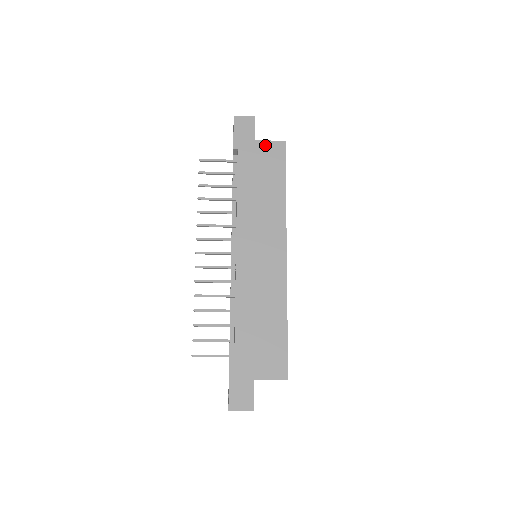
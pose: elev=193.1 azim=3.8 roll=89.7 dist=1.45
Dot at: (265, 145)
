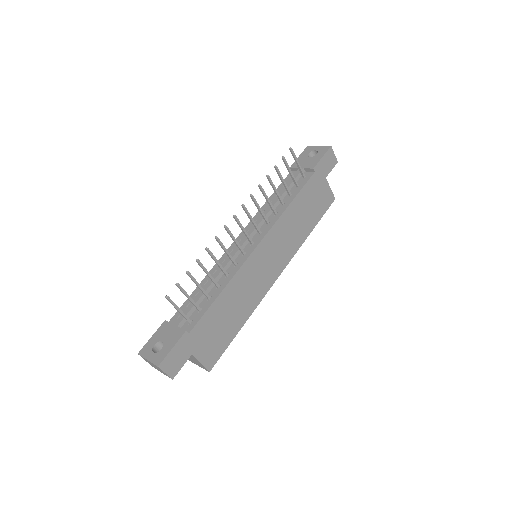
Dot at: (327, 188)
